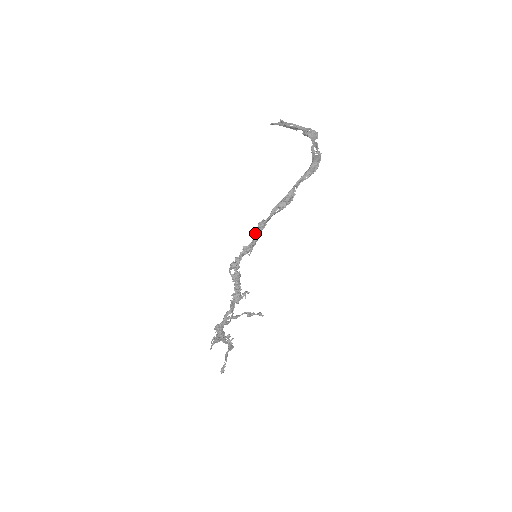
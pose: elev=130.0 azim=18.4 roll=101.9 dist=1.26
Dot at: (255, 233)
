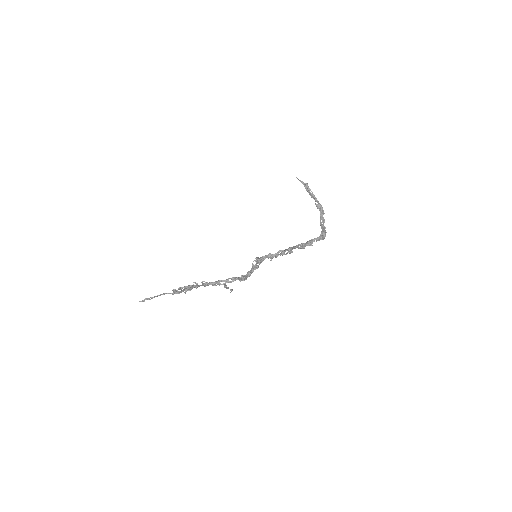
Dot at: (280, 250)
